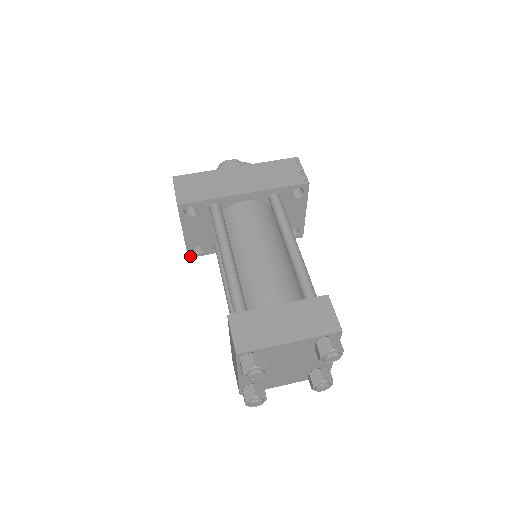
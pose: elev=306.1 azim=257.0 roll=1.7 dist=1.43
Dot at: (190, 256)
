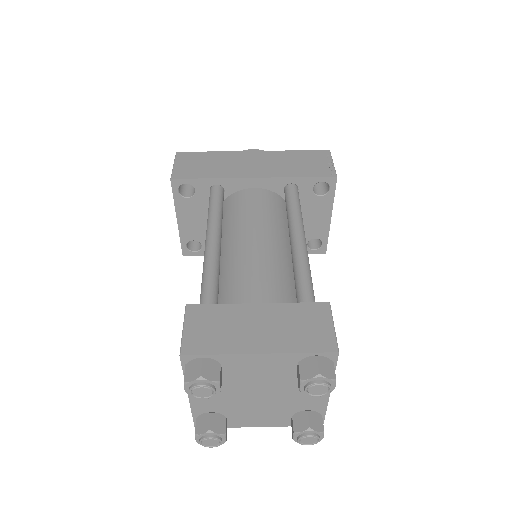
Dot at: (185, 253)
